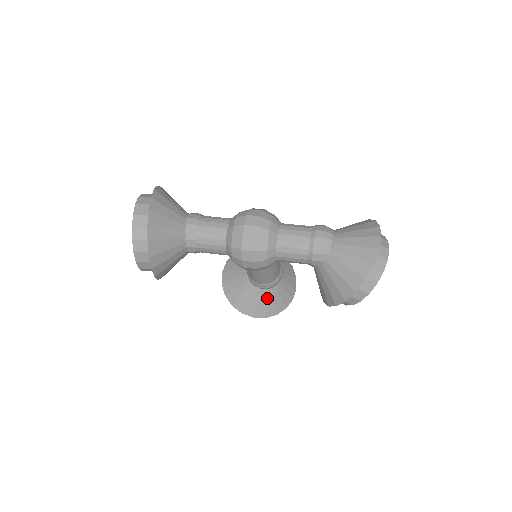
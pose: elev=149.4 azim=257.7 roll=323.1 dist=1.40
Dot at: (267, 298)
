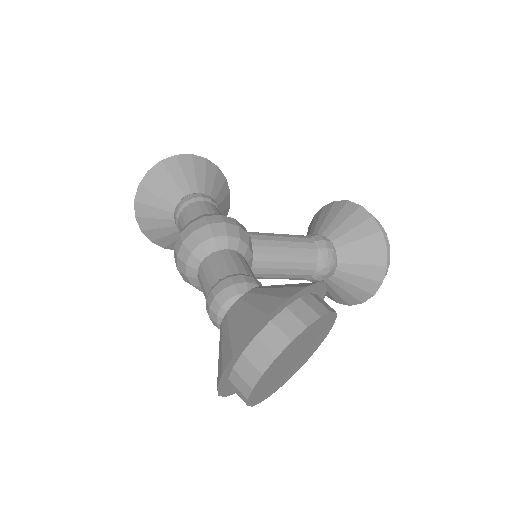
Dot at: occluded
